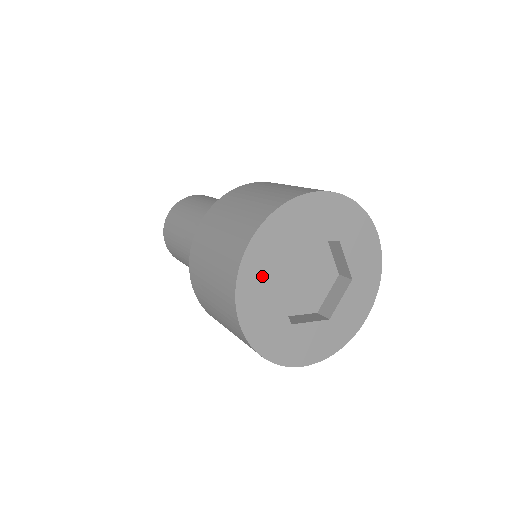
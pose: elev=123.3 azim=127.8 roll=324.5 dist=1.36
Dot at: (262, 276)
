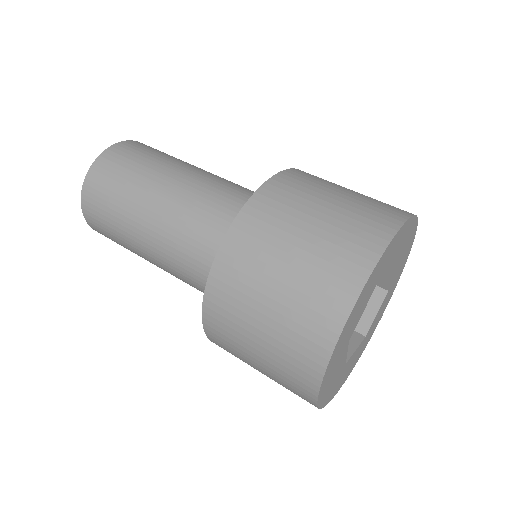
Dot at: (344, 341)
